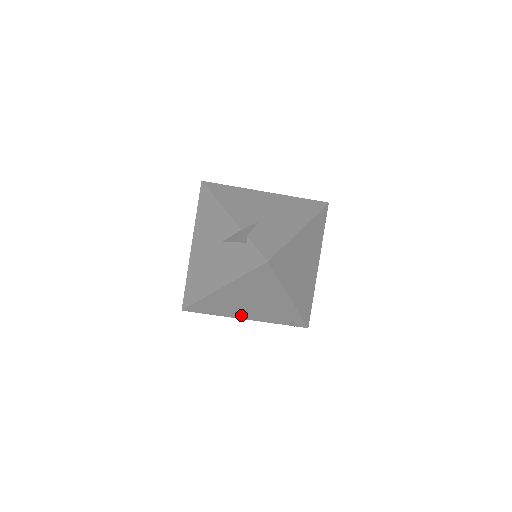
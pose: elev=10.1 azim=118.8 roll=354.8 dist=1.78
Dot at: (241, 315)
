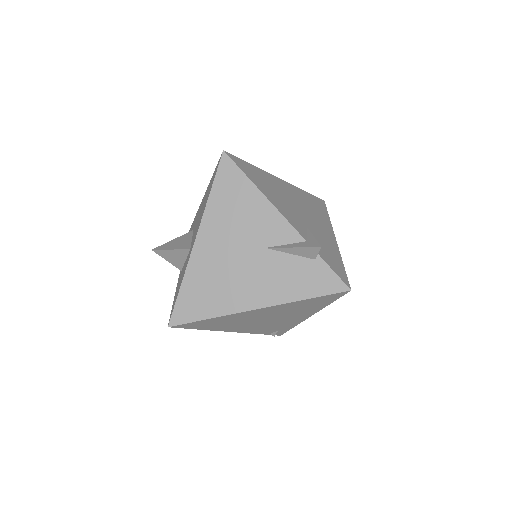
Dot at: (233, 329)
